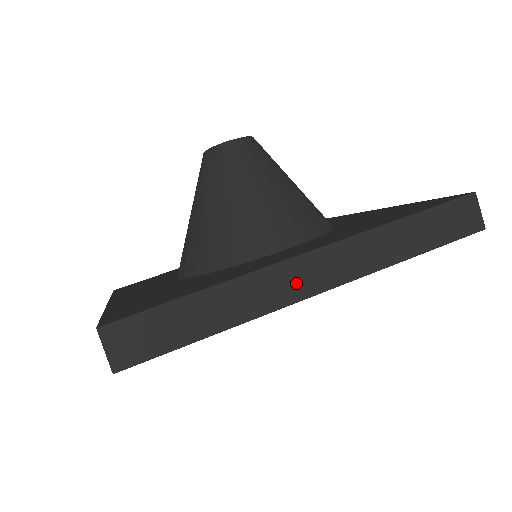
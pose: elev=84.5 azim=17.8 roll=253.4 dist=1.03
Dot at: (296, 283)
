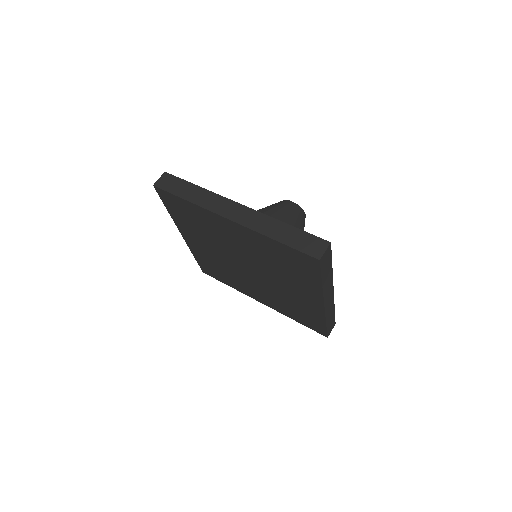
Dot at: (225, 209)
